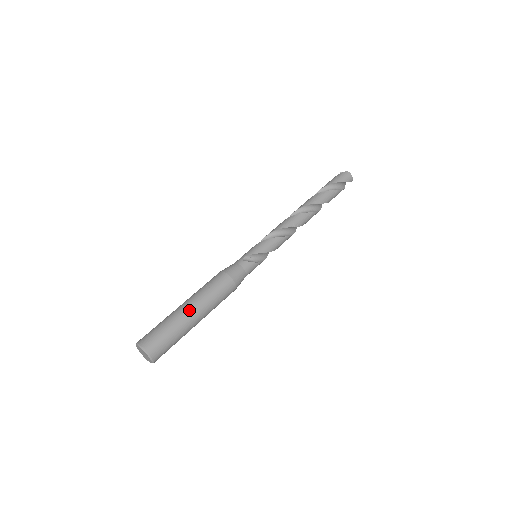
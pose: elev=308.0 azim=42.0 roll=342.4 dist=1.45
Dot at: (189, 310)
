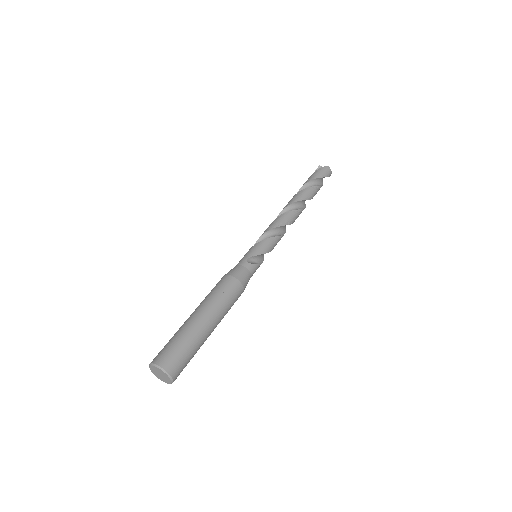
Dot at: (205, 322)
